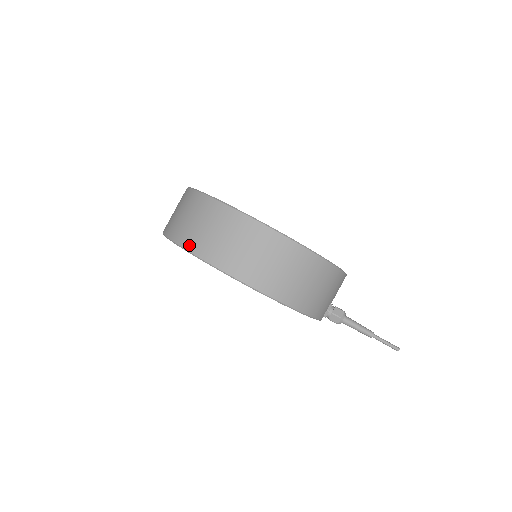
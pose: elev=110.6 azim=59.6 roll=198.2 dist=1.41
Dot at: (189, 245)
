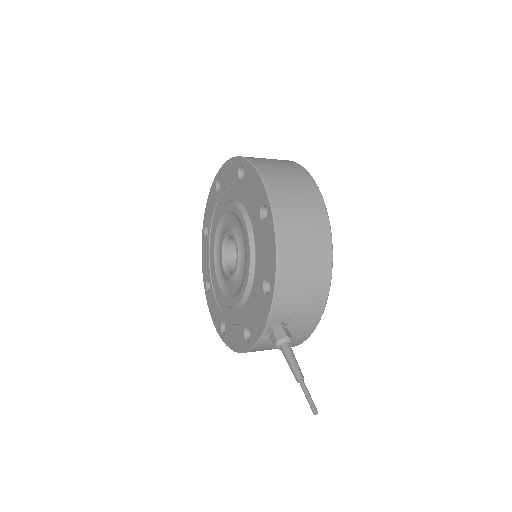
Dot at: (247, 157)
